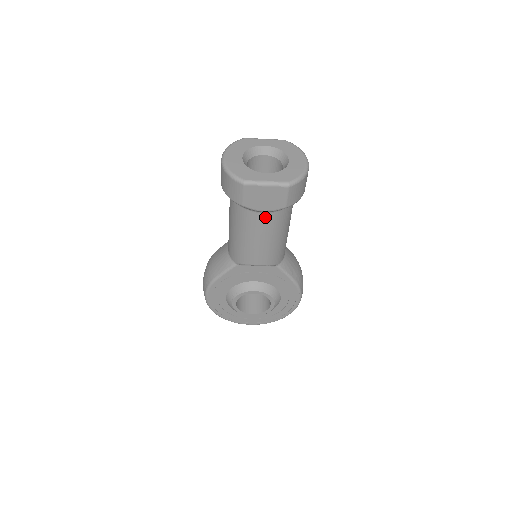
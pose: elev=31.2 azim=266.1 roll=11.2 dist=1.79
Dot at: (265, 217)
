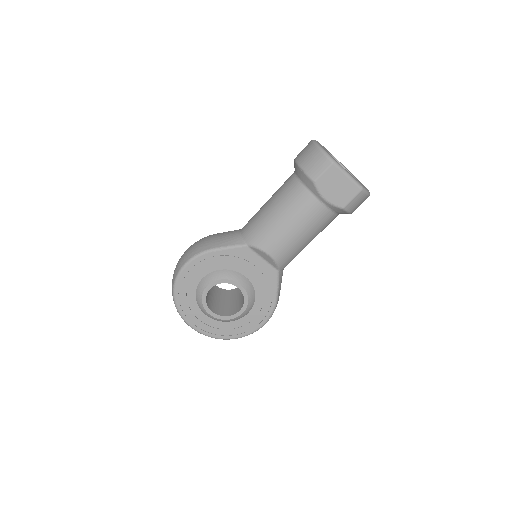
Dot at: (318, 208)
